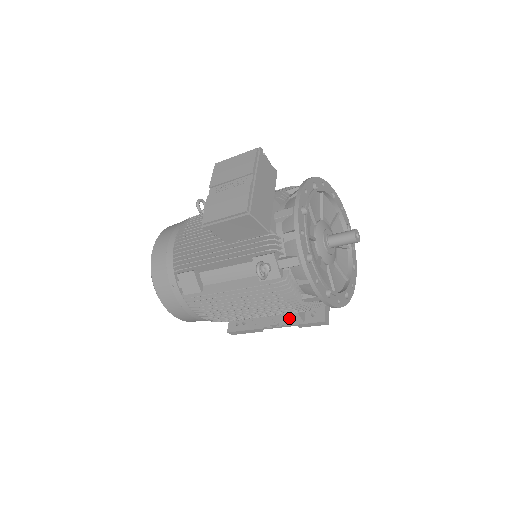
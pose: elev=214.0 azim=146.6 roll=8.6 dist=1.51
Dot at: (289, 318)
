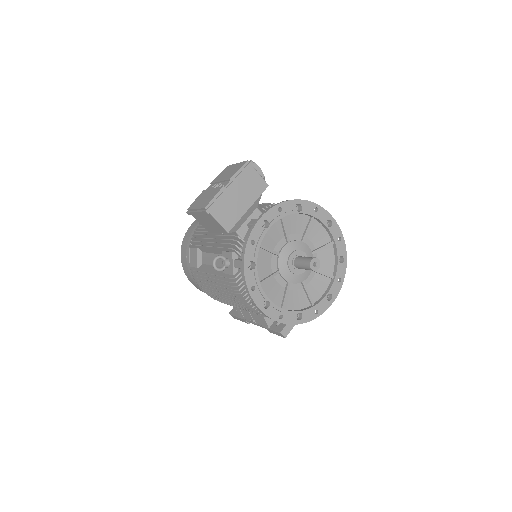
Dot at: (260, 319)
